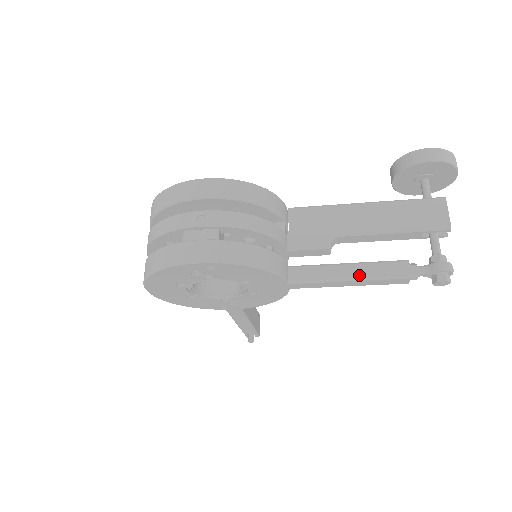
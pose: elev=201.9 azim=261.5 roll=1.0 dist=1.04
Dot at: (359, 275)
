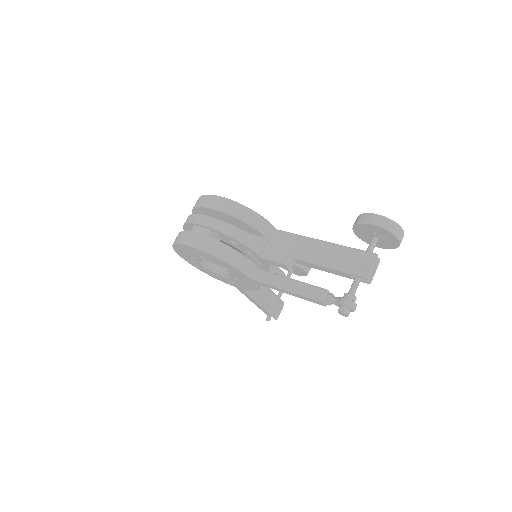
Dot at: (292, 288)
